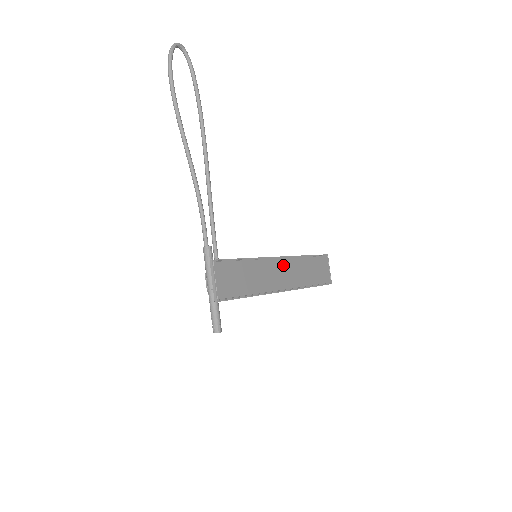
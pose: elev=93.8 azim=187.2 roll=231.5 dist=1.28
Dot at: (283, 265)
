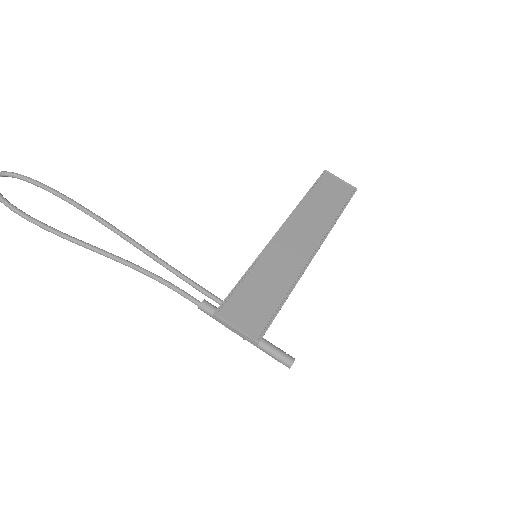
Dot at: (290, 232)
